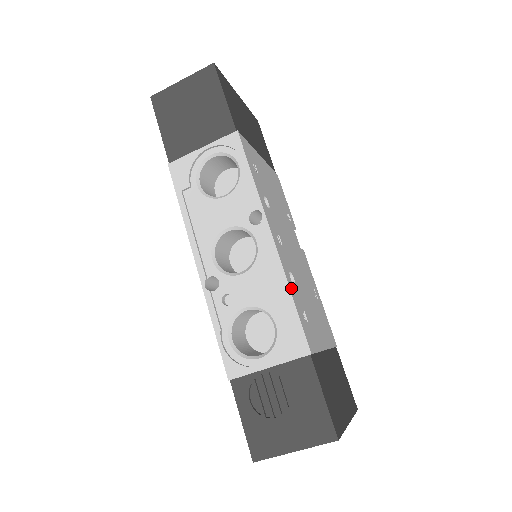
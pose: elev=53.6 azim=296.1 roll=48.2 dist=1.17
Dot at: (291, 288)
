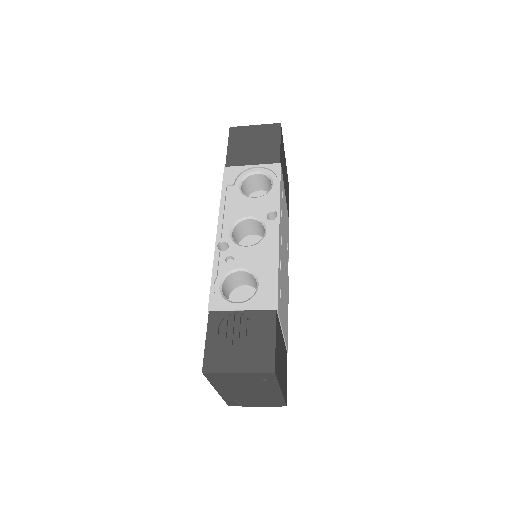
Dot at: (279, 266)
